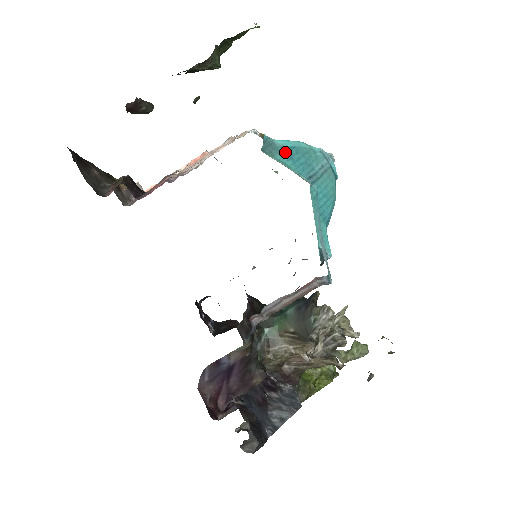
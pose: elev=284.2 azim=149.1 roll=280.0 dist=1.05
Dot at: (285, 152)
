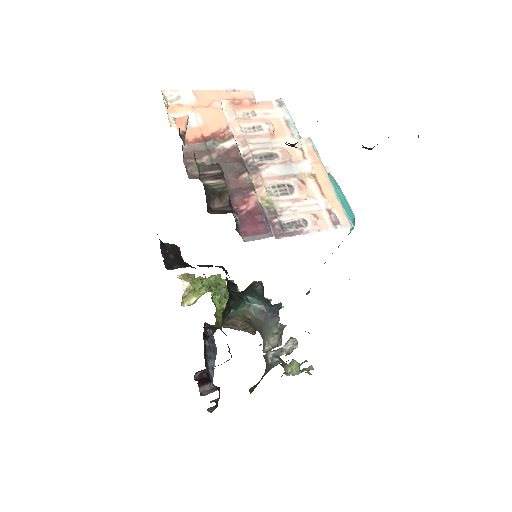
Dot at: occluded
